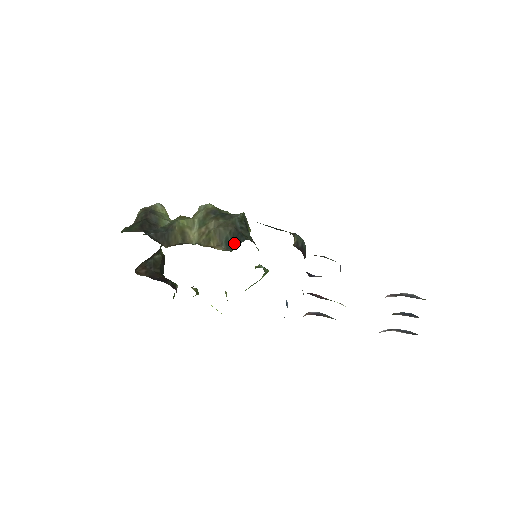
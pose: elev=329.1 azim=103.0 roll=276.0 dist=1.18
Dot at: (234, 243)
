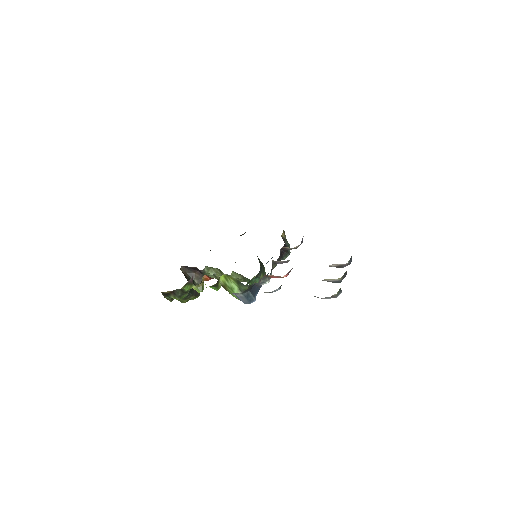
Dot at: occluded
